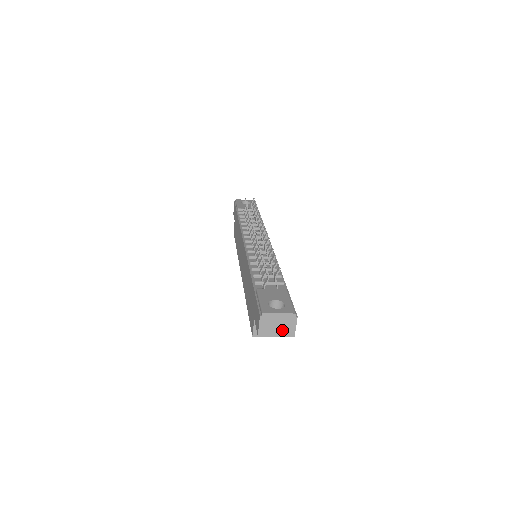
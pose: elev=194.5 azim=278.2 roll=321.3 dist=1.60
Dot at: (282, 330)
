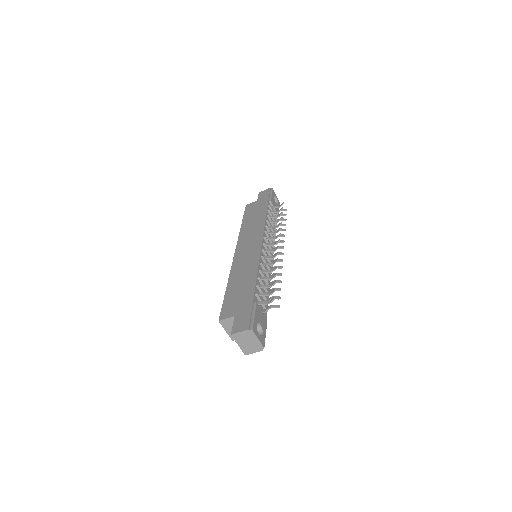
Dot at: (246, 346)
